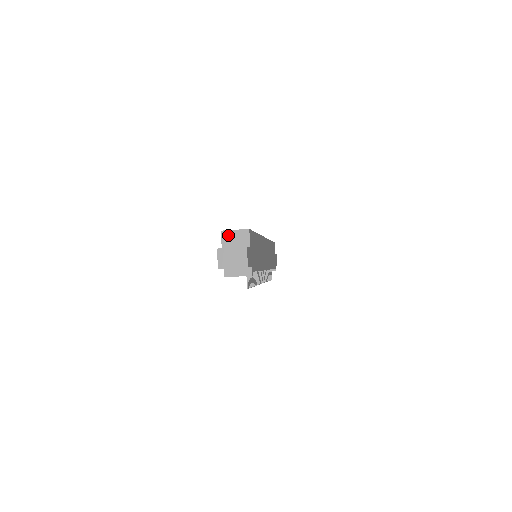
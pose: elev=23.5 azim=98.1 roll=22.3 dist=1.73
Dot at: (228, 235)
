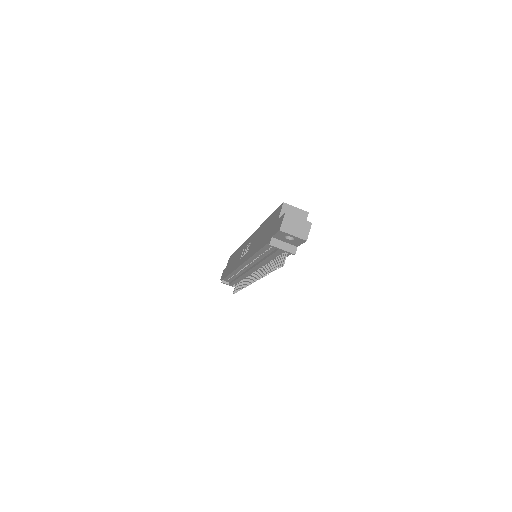
Dot at: (289, 209)
